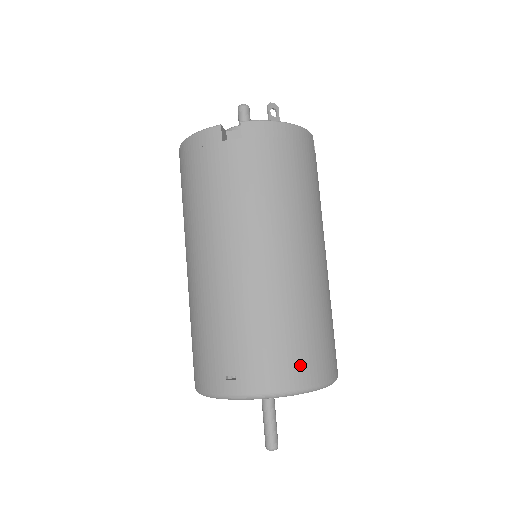
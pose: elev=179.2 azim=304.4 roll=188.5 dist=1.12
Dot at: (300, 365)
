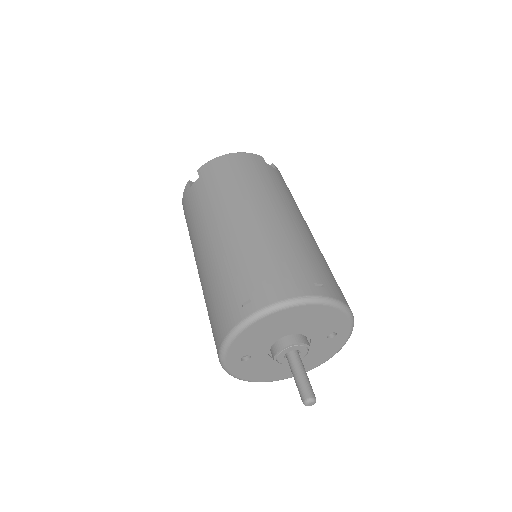
Dot at: occluded
